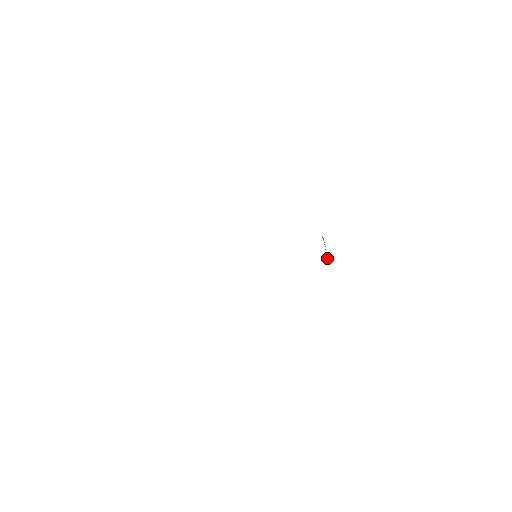
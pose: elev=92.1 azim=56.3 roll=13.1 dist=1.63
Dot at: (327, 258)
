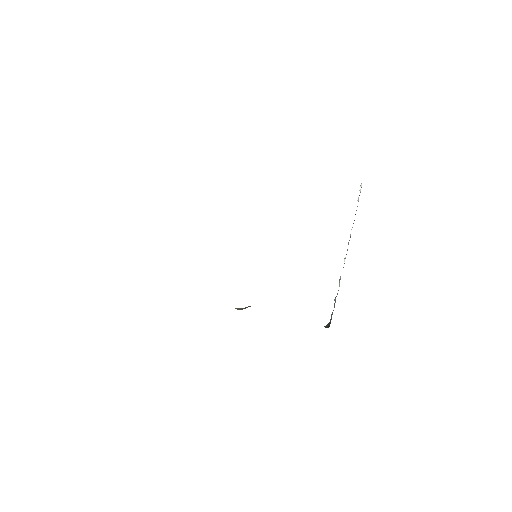
Dot at: (334, 304)
